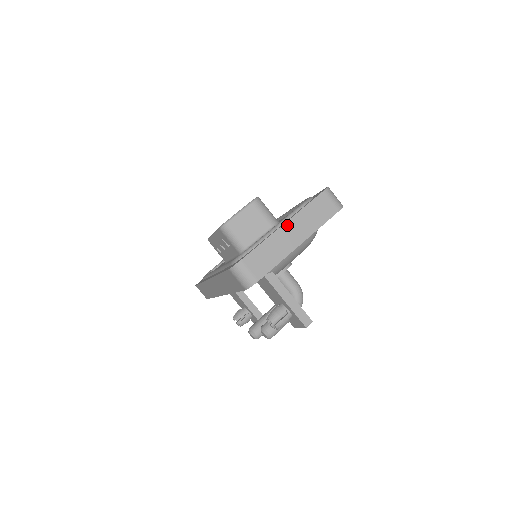
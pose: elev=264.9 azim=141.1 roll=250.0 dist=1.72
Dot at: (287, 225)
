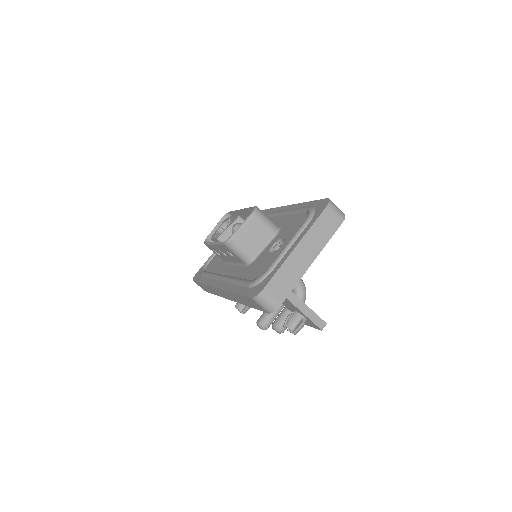
Dot at: (299, 247)
